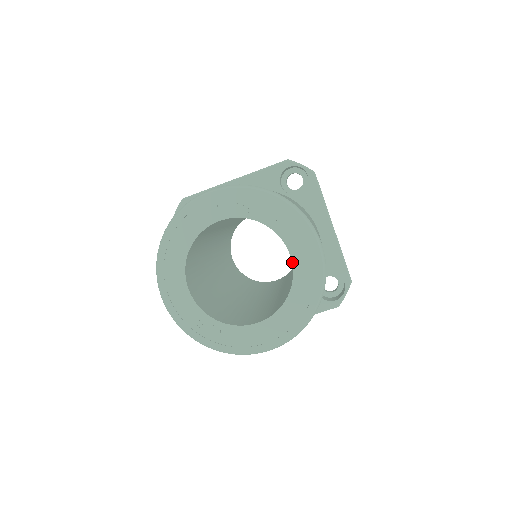
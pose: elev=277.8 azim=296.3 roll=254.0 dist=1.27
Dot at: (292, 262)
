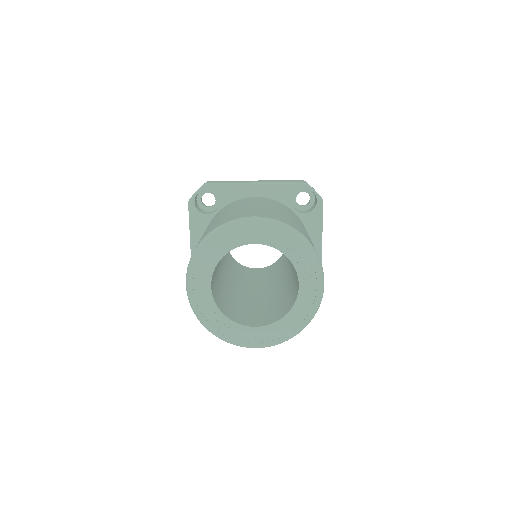
Dot at: (298, 291)
